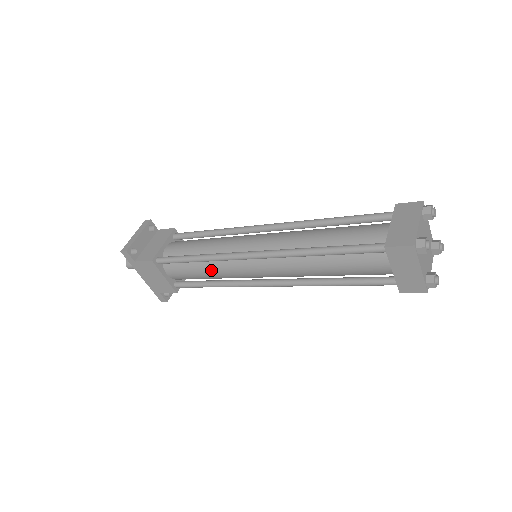
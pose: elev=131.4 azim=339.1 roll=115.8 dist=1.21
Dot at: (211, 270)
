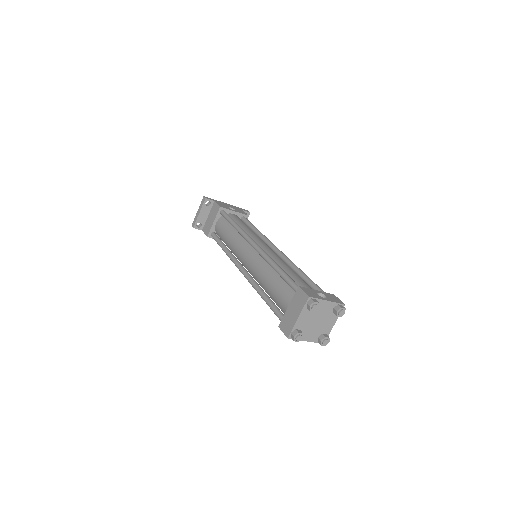
Dot at: occluded
